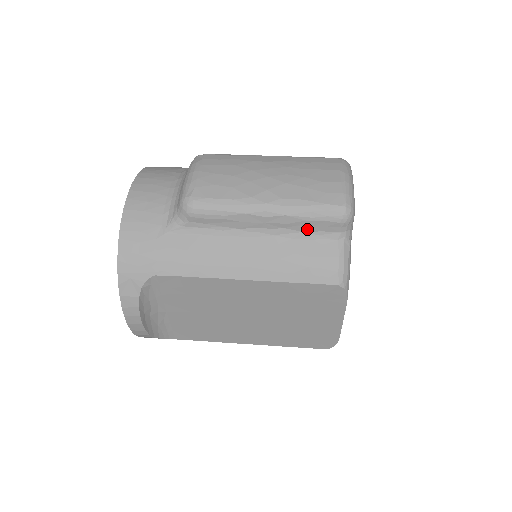
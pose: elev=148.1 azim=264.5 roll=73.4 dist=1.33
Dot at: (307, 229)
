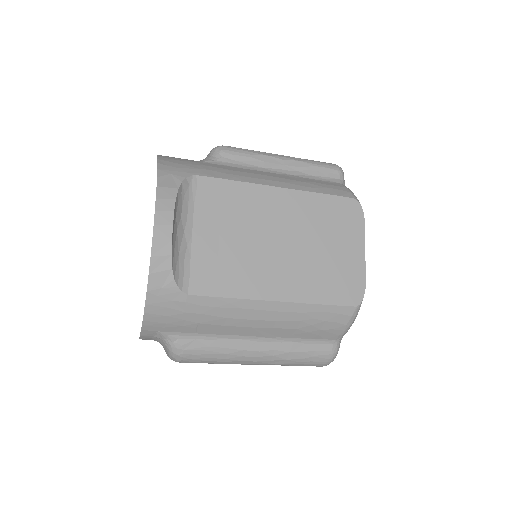
Dot at: (315, 174)
